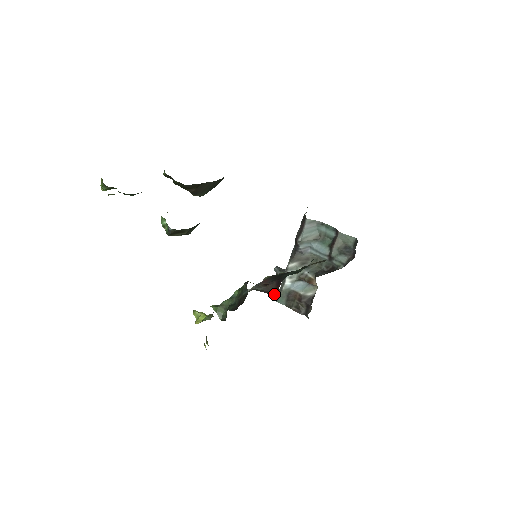
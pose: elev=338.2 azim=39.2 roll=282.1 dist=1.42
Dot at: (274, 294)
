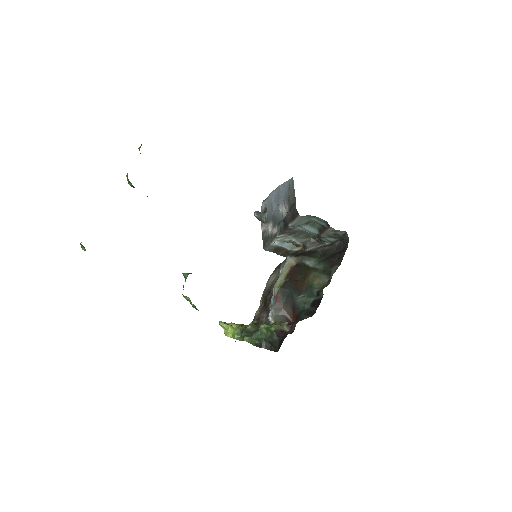
Dot at: (292, 320)
